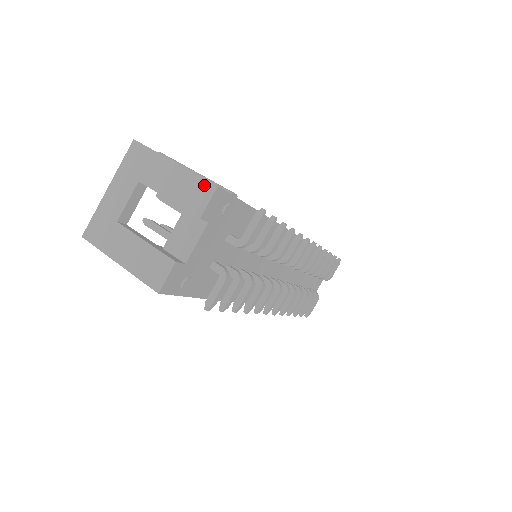
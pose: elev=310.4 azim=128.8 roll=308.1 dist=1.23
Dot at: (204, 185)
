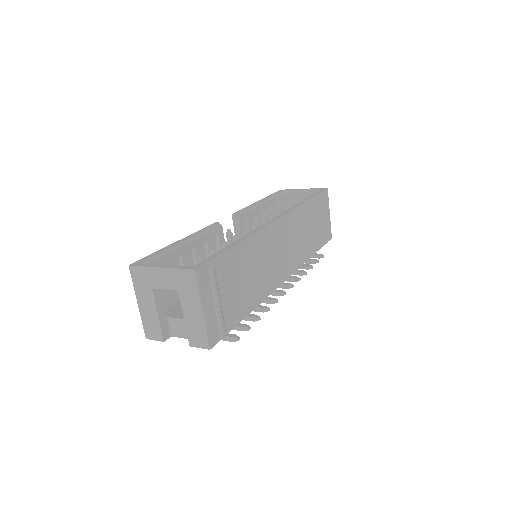
Dot at: (205, 340)
